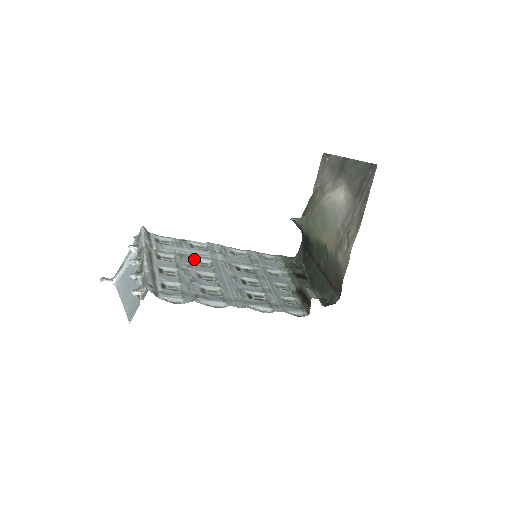
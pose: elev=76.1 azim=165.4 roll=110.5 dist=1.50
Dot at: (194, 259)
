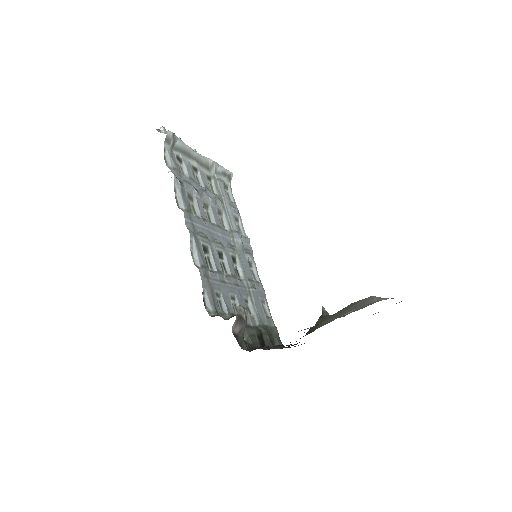
Dot at: (223, 214)
